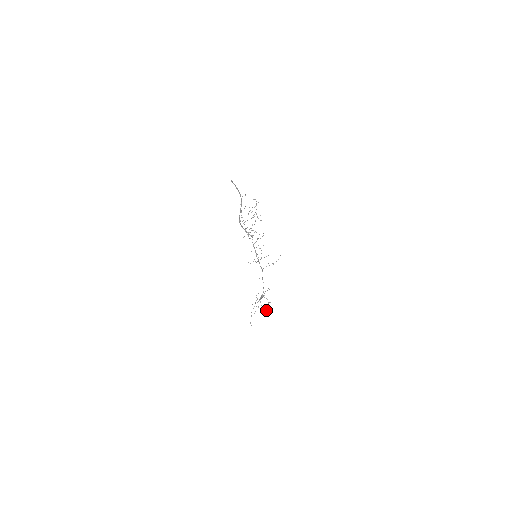
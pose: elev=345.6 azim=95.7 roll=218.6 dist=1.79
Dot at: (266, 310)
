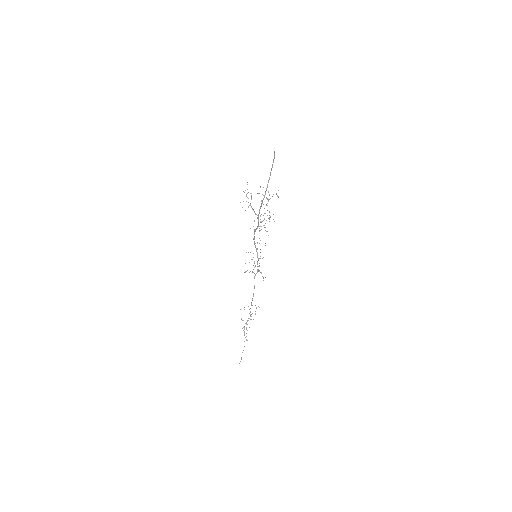
Dot at: (245, 337)
